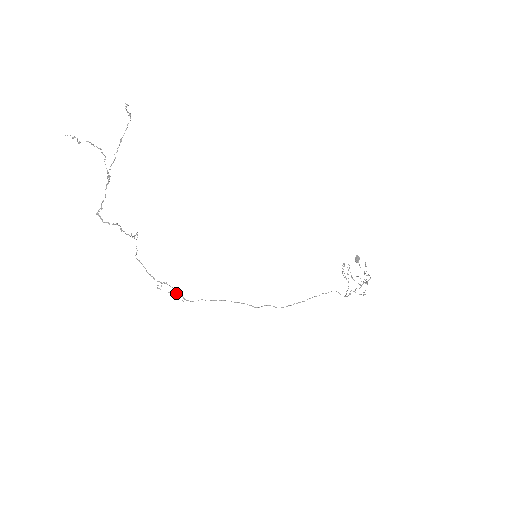
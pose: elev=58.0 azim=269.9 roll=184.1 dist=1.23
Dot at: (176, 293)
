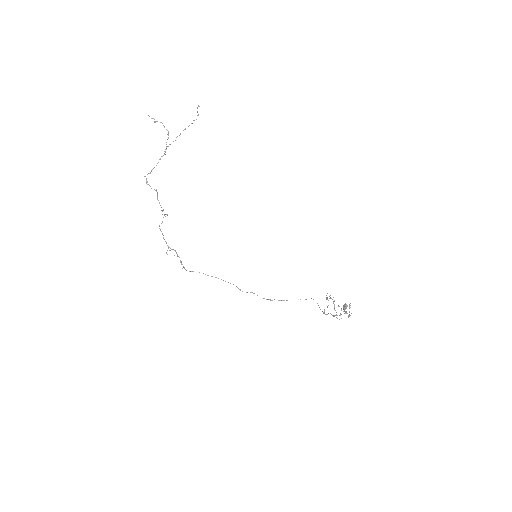
Dot at: (180, 260)
